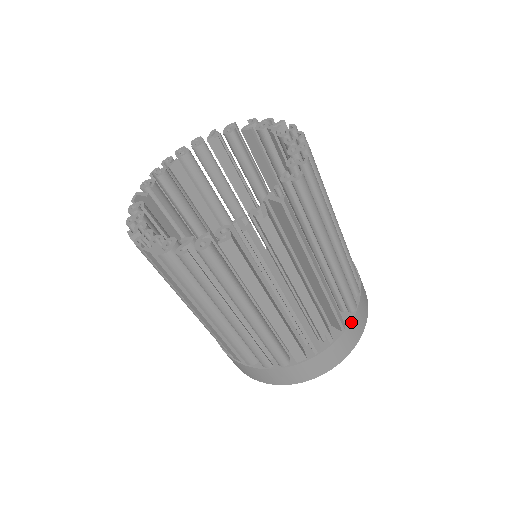
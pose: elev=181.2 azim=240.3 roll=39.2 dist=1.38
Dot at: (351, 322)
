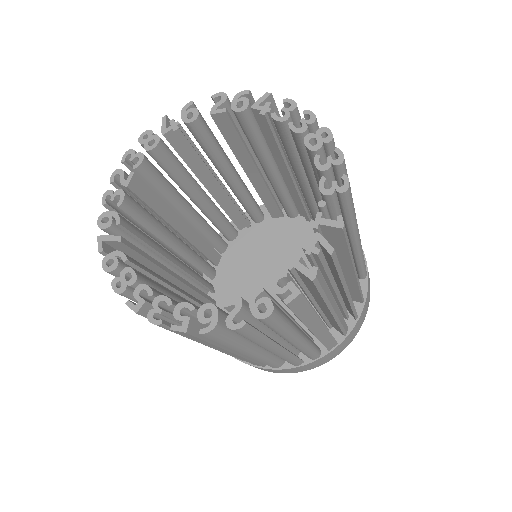
Dot at: (367, 290)
